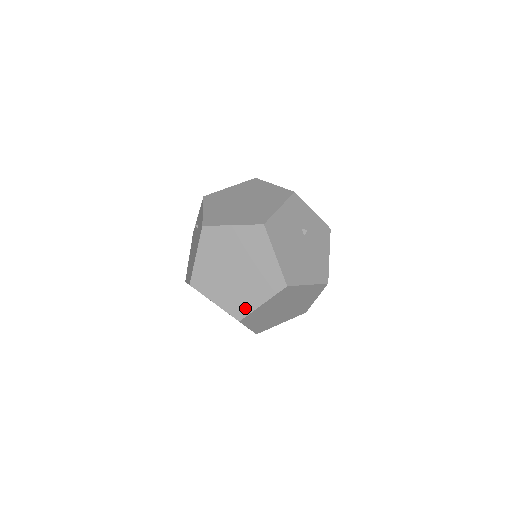
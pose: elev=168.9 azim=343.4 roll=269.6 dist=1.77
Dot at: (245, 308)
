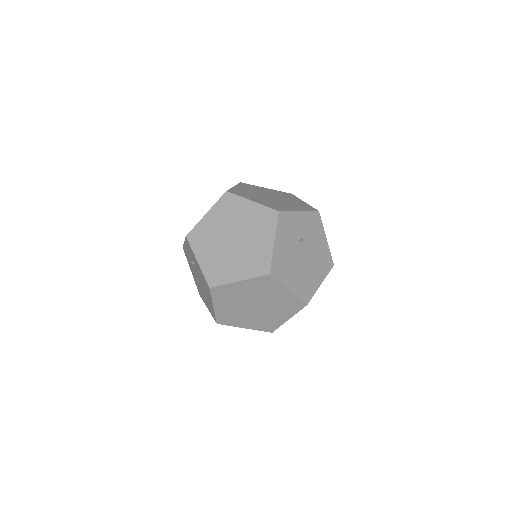
Dot at: (274, 325)
